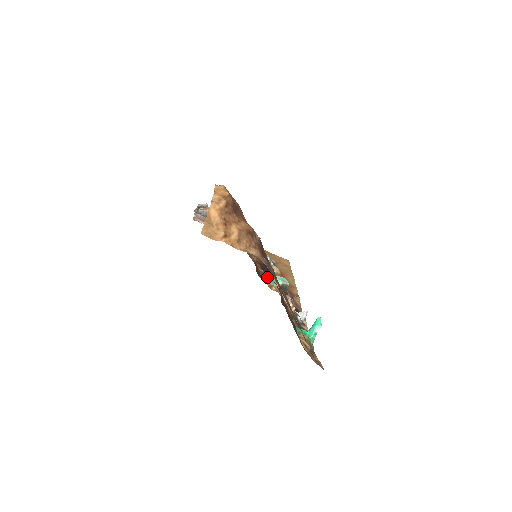
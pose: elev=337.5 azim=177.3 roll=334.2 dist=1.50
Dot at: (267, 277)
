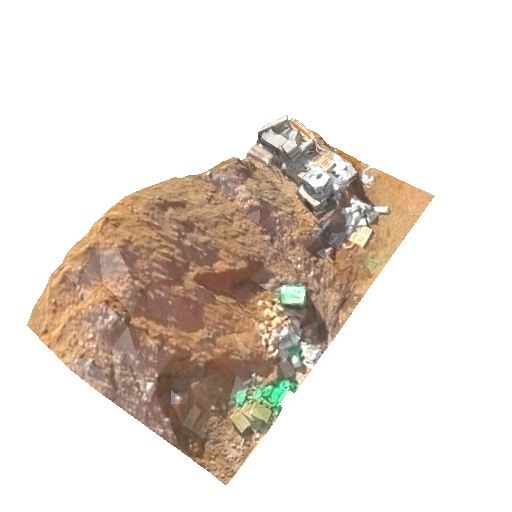
Dot at: (287, 279)
